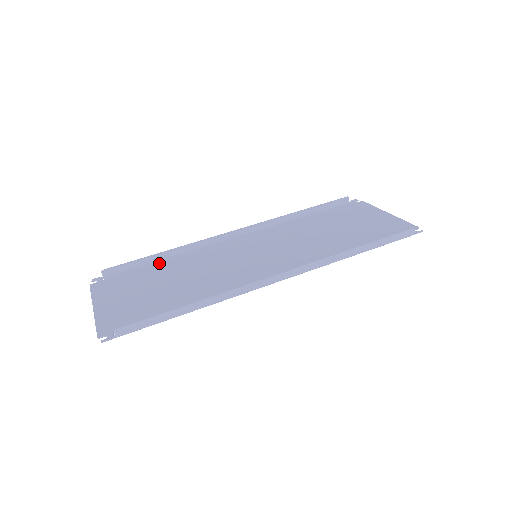
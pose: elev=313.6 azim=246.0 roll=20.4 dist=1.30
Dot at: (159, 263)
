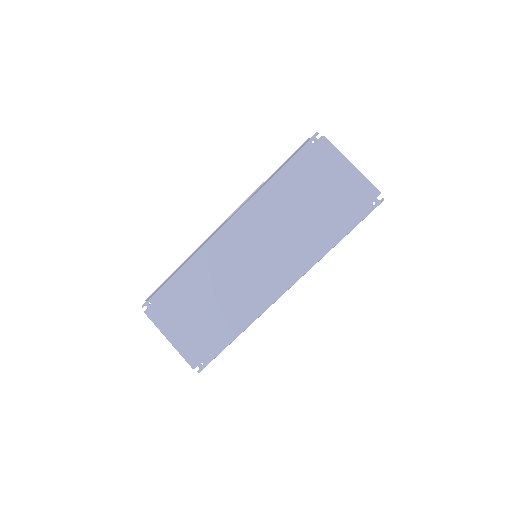
Dot at: (181, 276)
